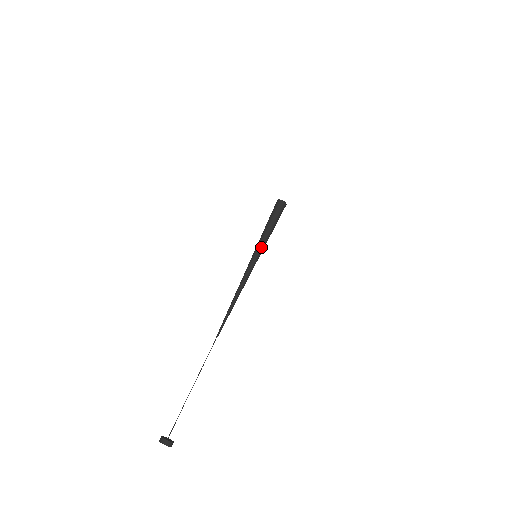
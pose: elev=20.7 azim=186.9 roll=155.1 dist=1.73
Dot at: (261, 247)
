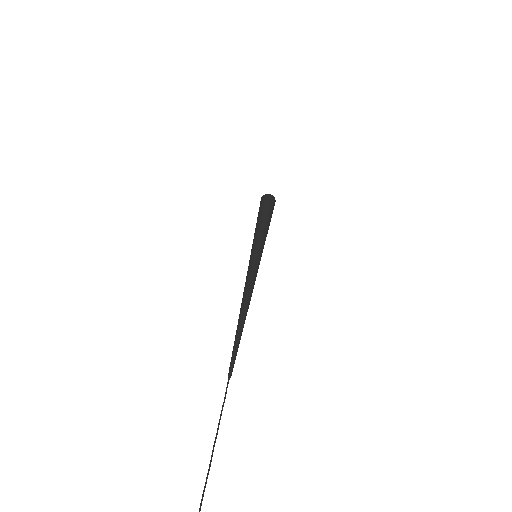
Dot at: (261, 243)
